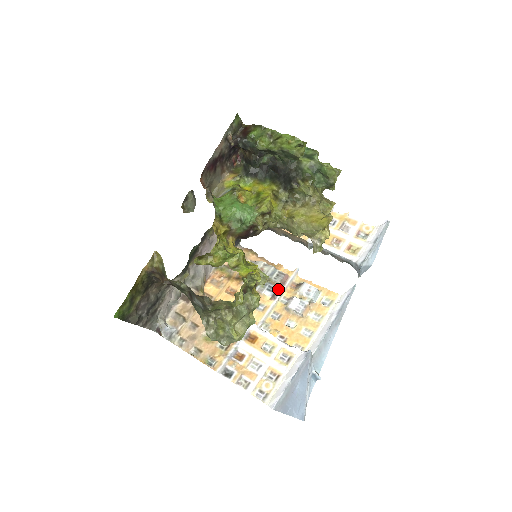
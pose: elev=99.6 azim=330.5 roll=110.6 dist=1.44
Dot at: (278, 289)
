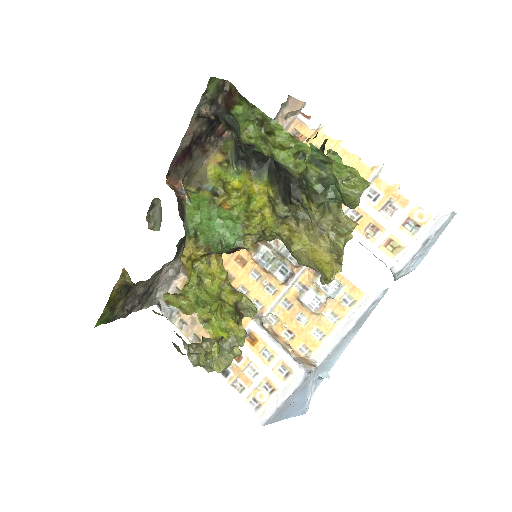
Dot at: (292, 273)
